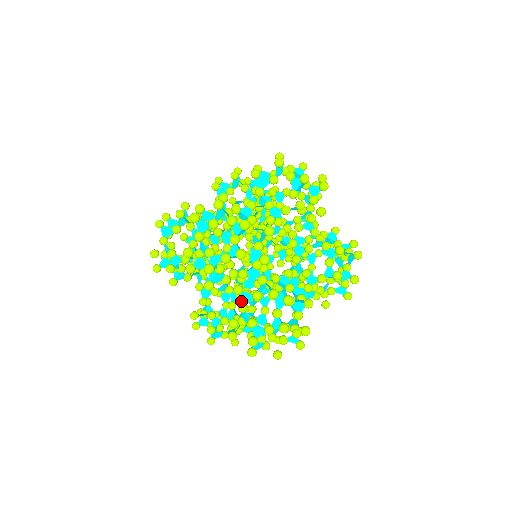
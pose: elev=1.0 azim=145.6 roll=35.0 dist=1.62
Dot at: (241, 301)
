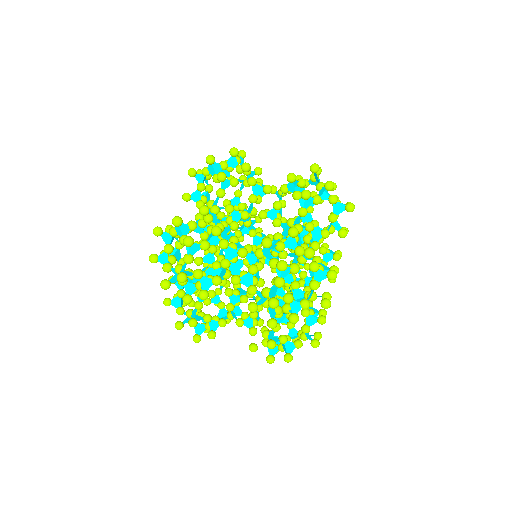
Dot at: (246, 286)
